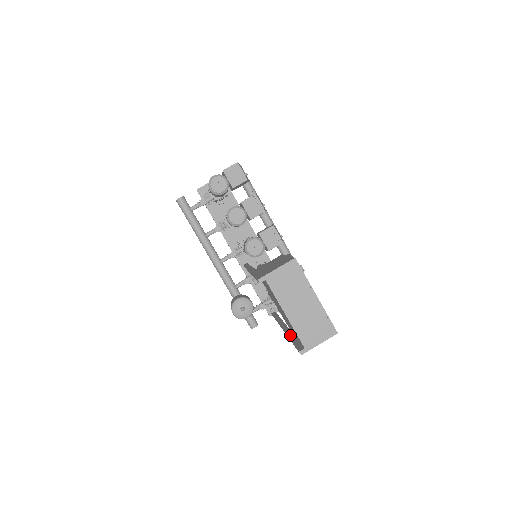
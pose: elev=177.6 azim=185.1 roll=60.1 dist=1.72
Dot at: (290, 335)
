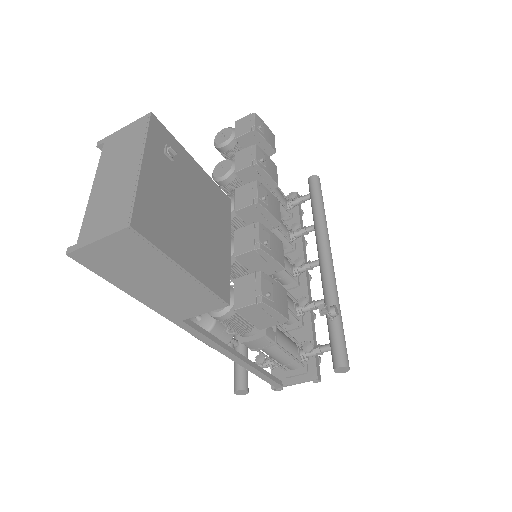
Dot at: occluded
